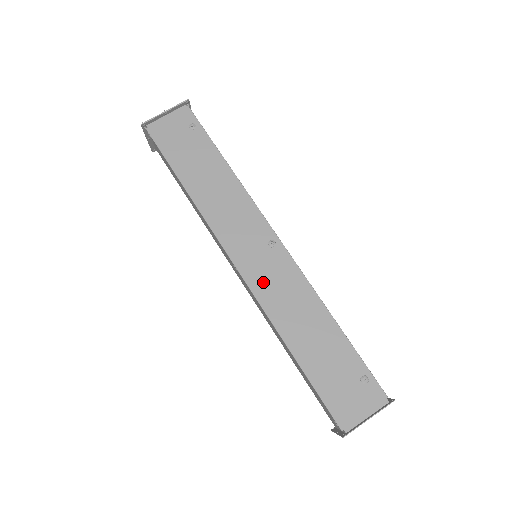
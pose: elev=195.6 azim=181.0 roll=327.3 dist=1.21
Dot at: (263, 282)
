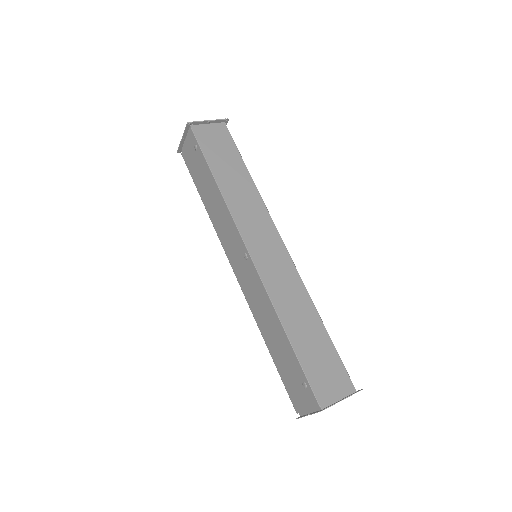
Dot at: (247, 288)
